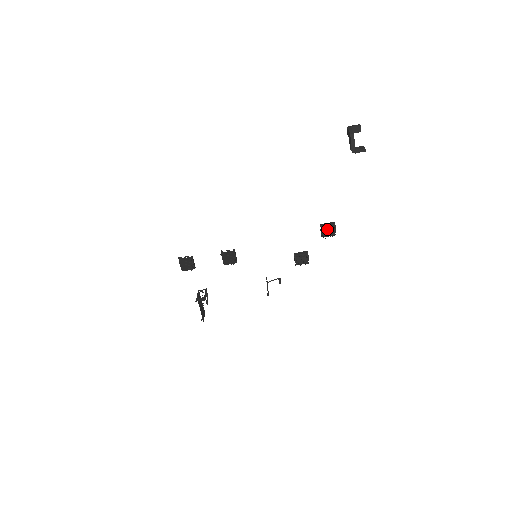
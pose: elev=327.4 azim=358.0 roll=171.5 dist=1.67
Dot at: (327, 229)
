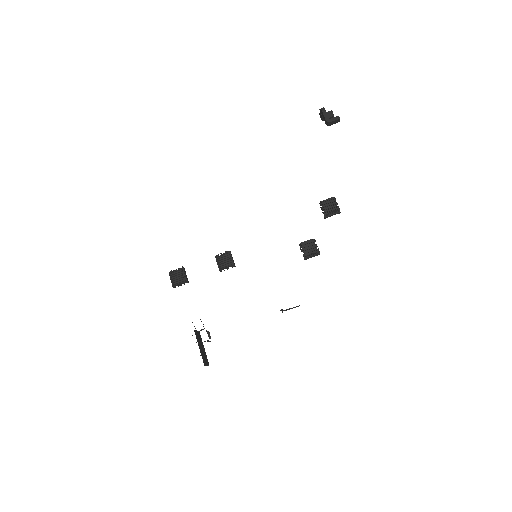
Dot at: (327, 204)
